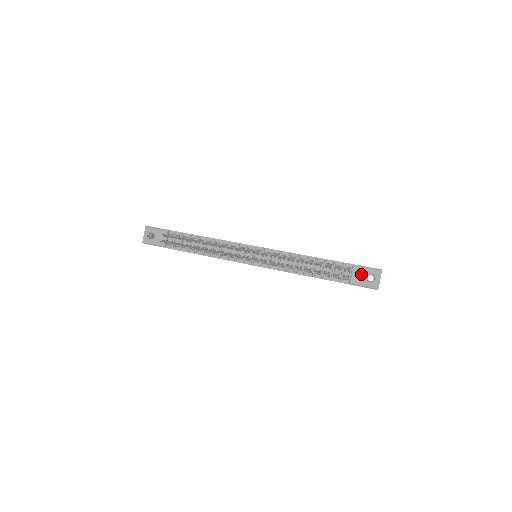
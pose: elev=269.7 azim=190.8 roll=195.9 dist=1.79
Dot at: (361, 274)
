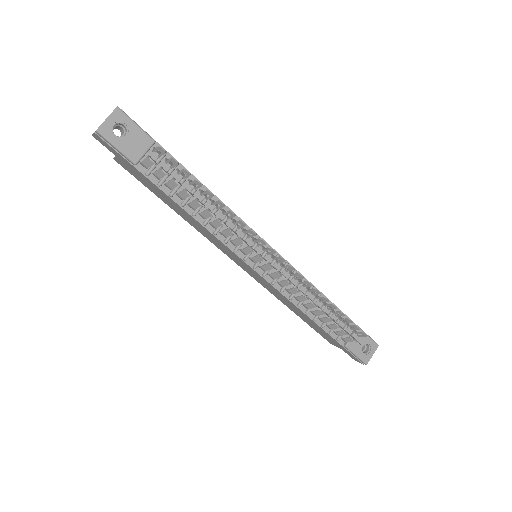
Dot at: (361, 341)
